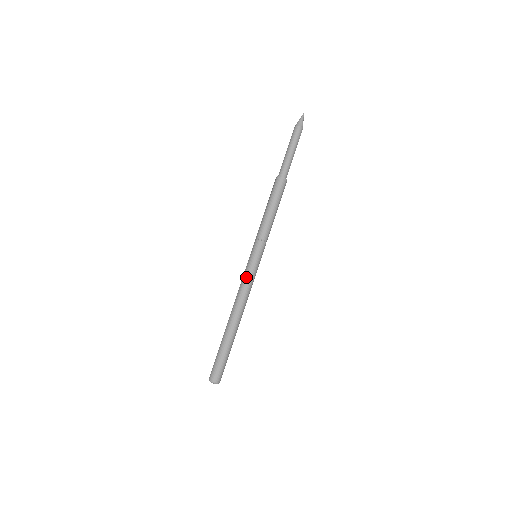
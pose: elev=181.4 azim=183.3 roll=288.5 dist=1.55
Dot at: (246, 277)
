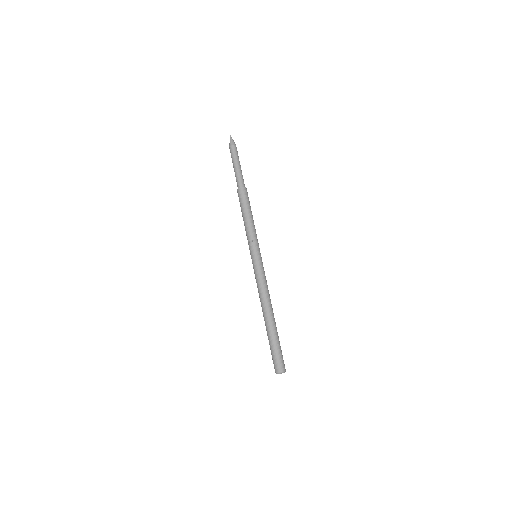
Dot at: (256, 276)
